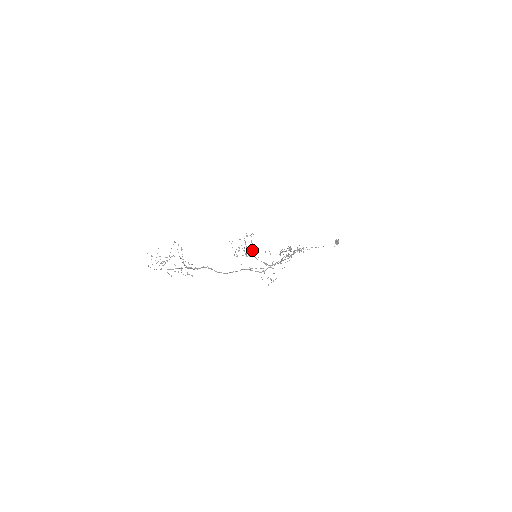
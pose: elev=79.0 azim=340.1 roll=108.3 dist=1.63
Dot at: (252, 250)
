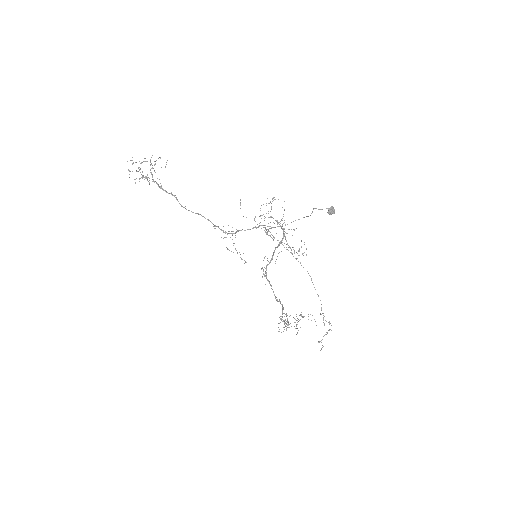
Dot at: (293, 317)
